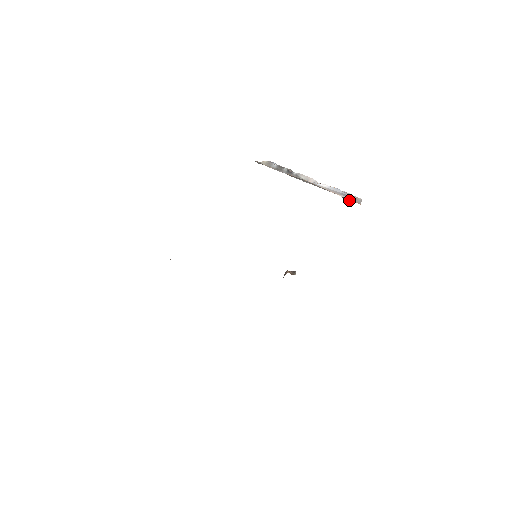
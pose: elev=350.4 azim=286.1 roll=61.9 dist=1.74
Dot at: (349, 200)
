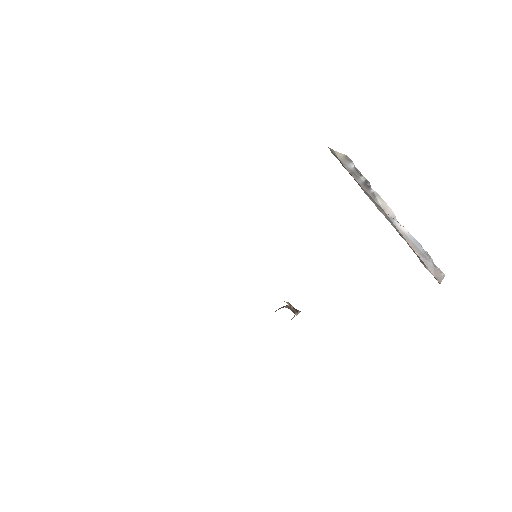
Dot at: (427, 267)
